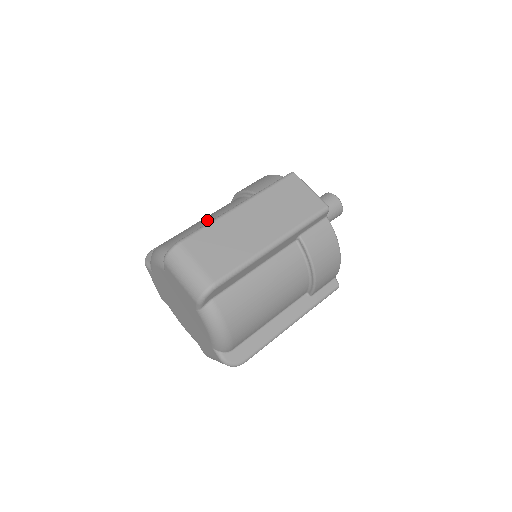
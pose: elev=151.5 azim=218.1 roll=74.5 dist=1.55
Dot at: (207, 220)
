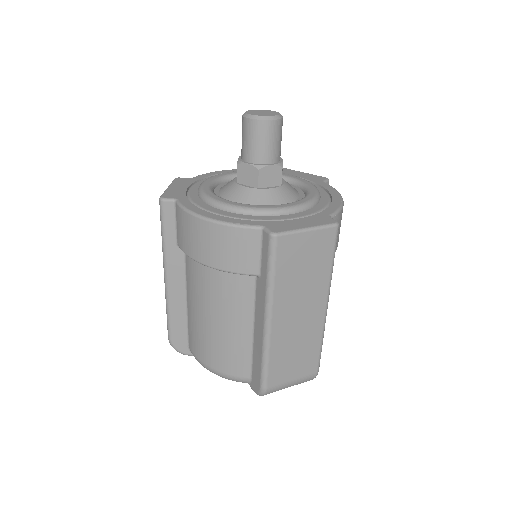
Dot at: (228, 327)
